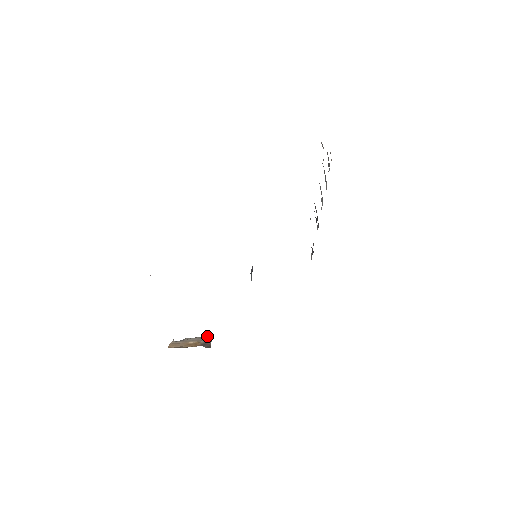
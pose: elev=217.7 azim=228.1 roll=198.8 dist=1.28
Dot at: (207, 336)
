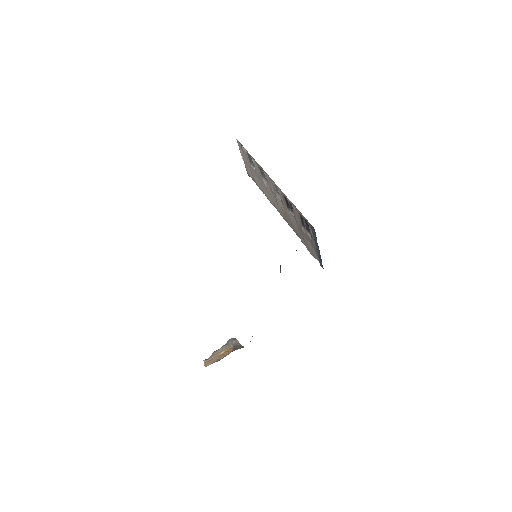
Dot at: (231, 341)
